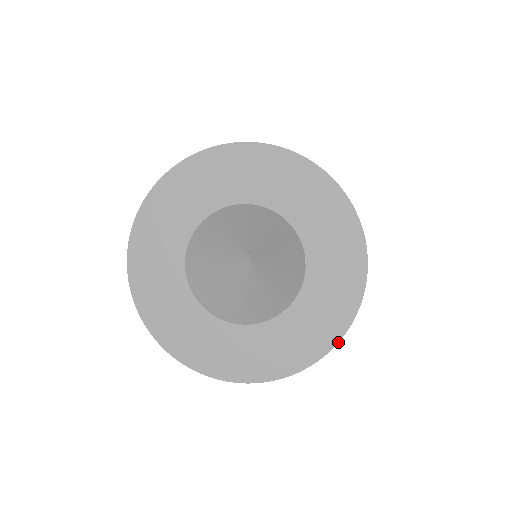
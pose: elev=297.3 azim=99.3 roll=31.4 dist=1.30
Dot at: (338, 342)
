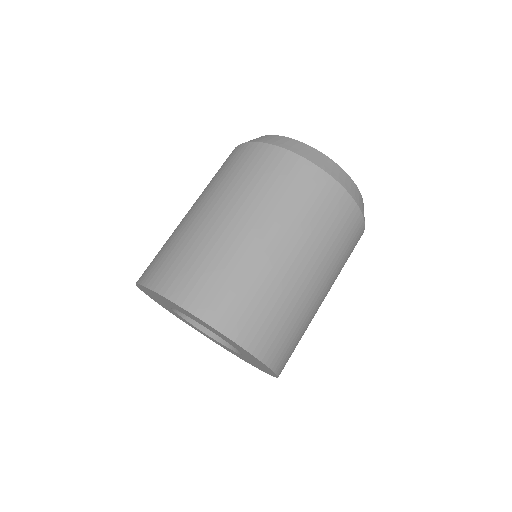
Dot at: (261, 370)
